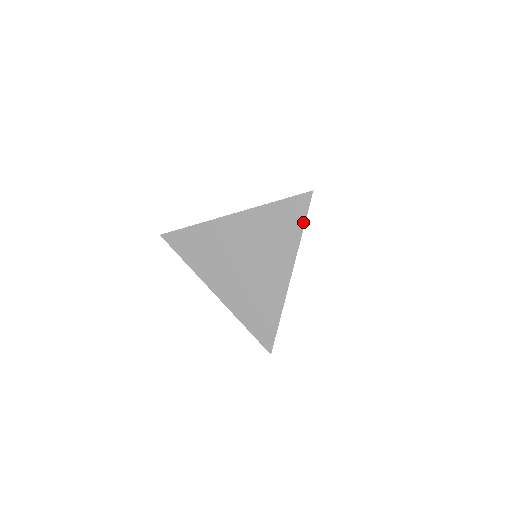
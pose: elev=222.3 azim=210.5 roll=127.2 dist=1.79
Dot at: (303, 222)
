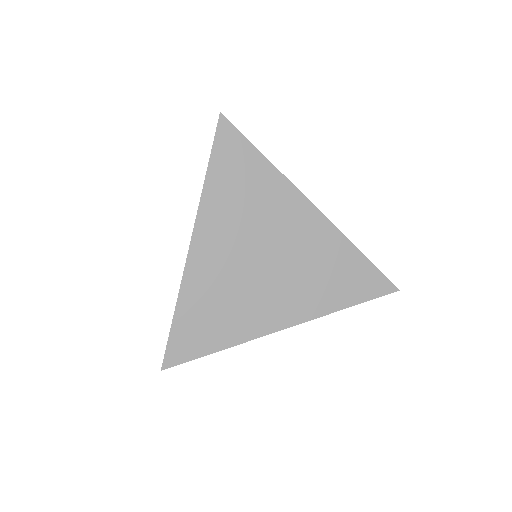
Dot at: (253, 149)
